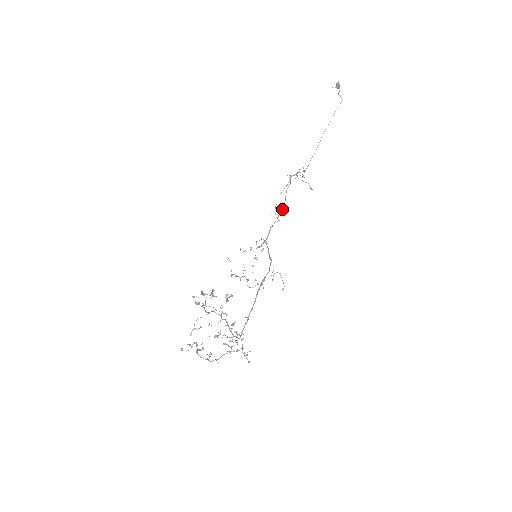
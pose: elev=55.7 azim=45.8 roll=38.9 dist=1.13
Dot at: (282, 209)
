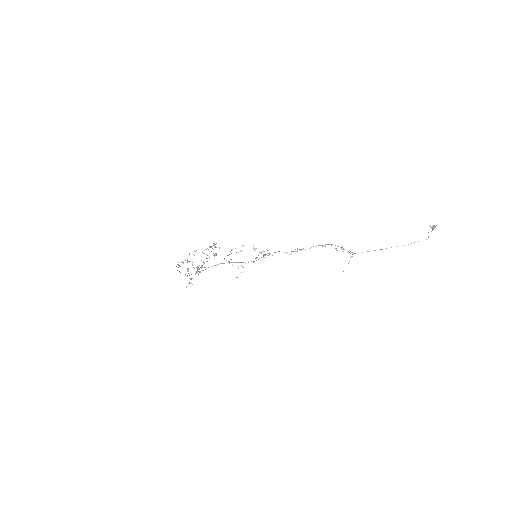
Dot at: occluded
